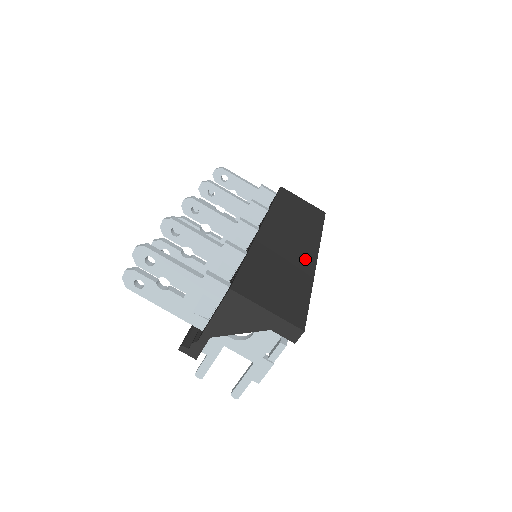
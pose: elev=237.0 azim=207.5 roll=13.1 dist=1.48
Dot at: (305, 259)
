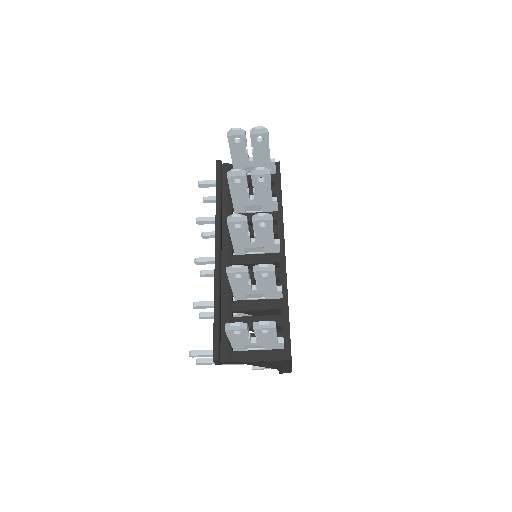
Dot at: occluded
